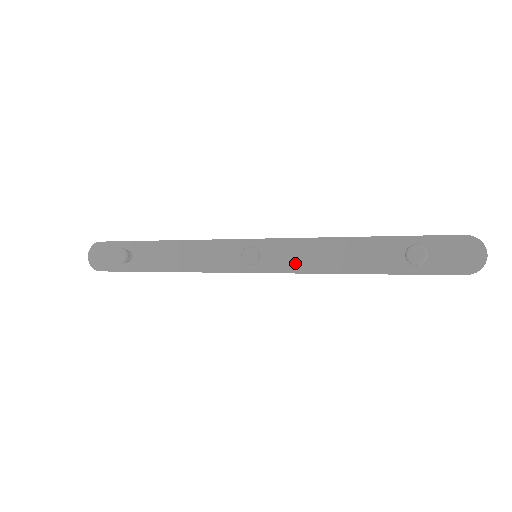
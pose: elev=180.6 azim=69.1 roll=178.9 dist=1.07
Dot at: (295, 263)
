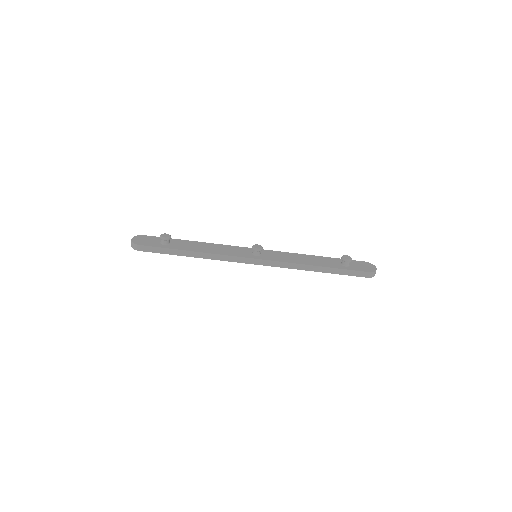
Dot at: (281, 259)
